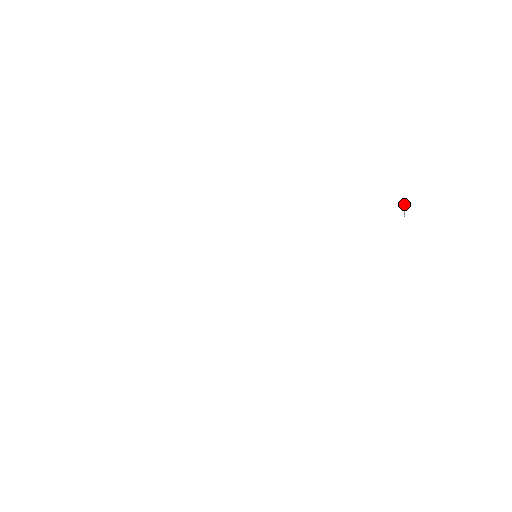
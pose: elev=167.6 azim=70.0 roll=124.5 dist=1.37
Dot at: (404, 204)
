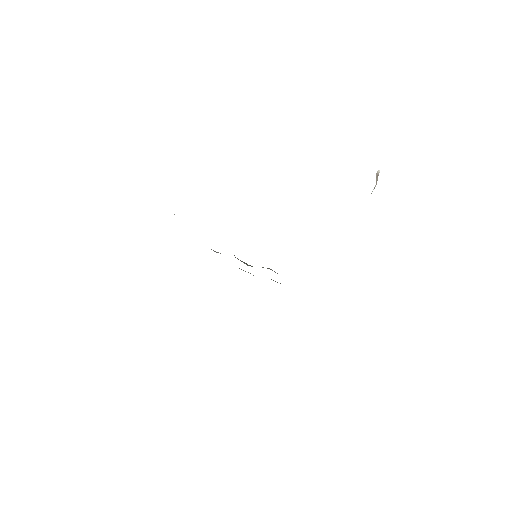
Dot at: (377, 171)
